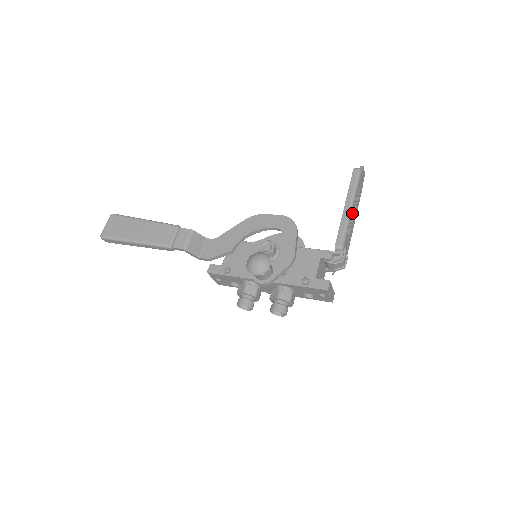
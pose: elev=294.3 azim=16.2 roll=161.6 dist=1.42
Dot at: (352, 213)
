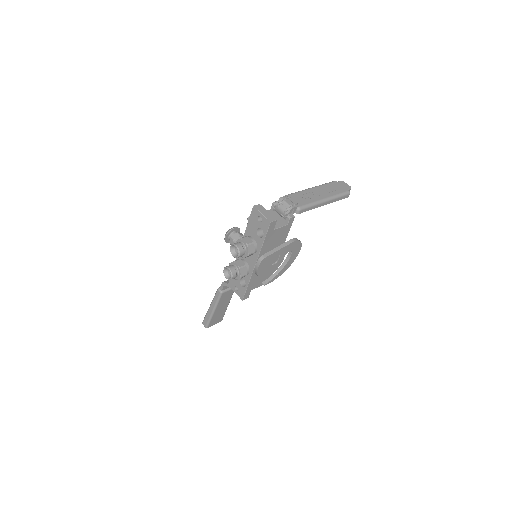
Dot at: (312, 190)
